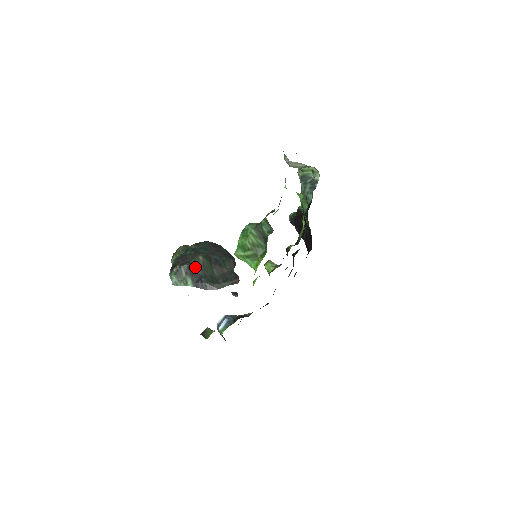
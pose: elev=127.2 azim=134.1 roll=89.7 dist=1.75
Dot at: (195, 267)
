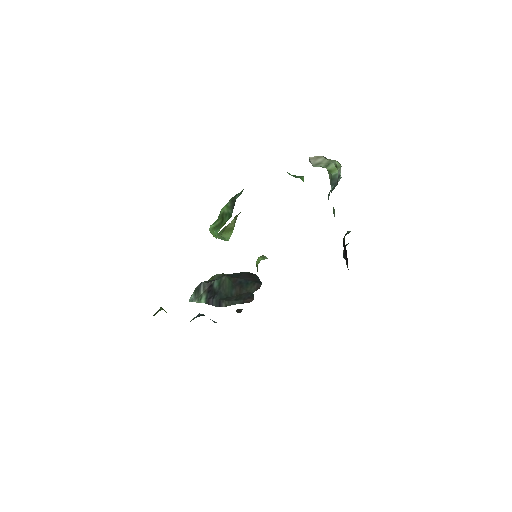
Dot at: (214, 285)
